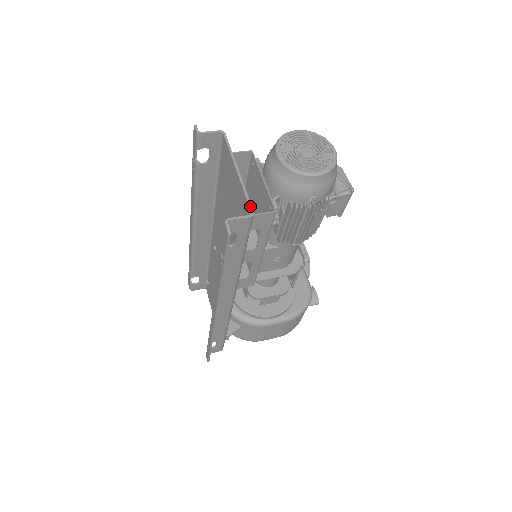
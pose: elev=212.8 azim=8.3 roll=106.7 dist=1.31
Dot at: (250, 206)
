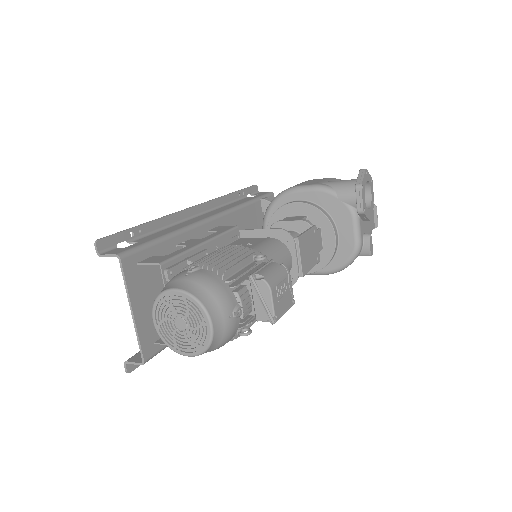
Dot at: (141, 355)
